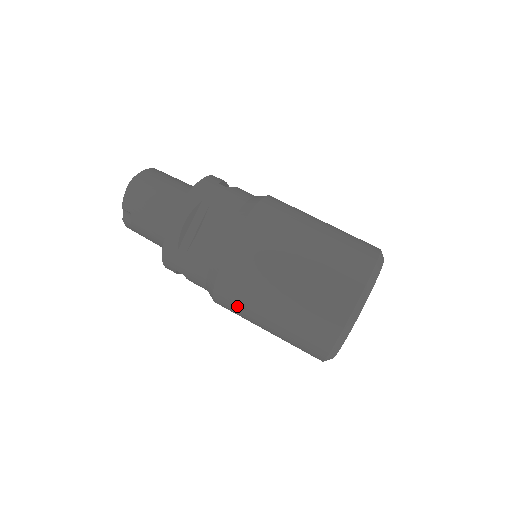
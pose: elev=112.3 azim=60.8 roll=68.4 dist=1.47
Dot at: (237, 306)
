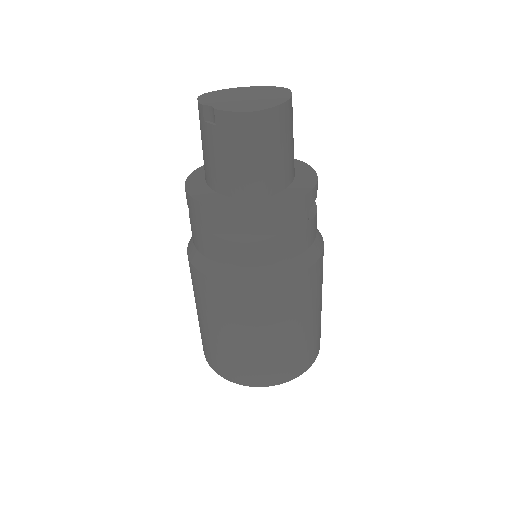
Dot at: (197, 291)
